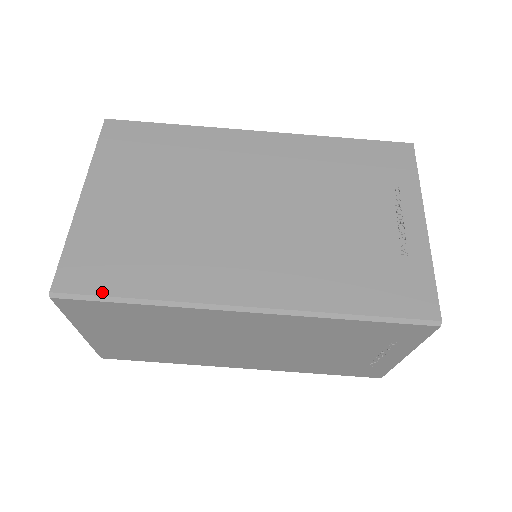
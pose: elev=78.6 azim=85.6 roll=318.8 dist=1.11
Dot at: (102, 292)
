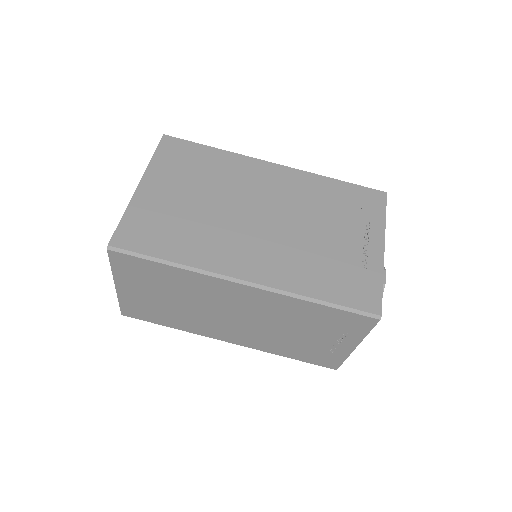
Dot at: (145, 252)
